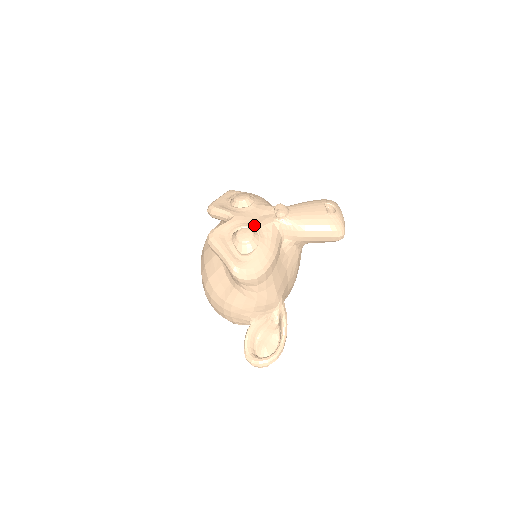
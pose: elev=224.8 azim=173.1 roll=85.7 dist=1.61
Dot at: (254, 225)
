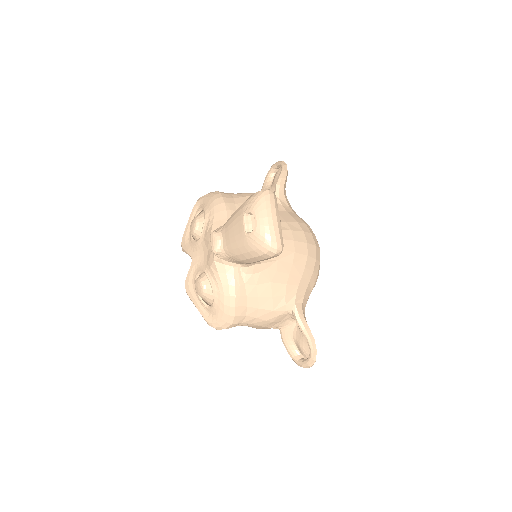
Dot at: (205, 268)
